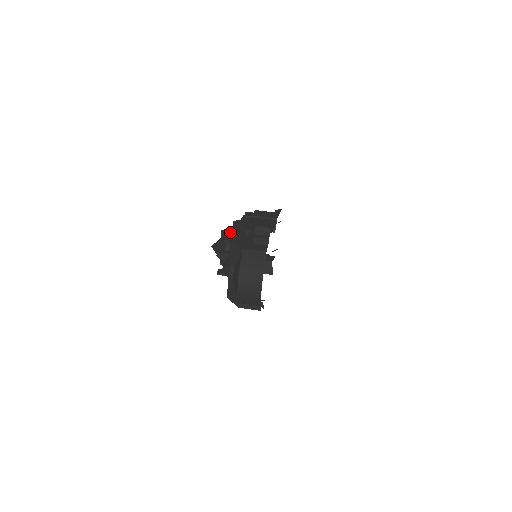
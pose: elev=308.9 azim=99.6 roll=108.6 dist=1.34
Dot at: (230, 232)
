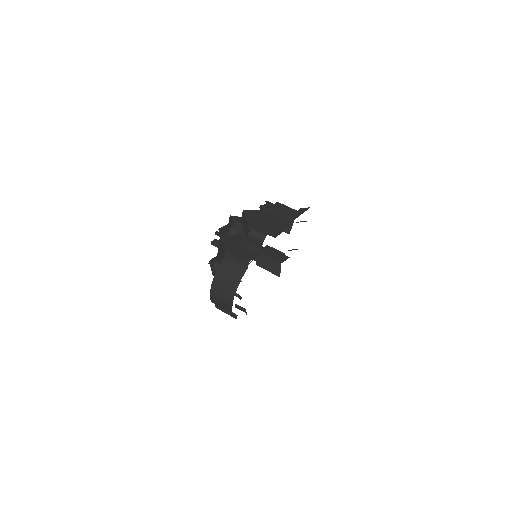
Dot at: (237, 221)
